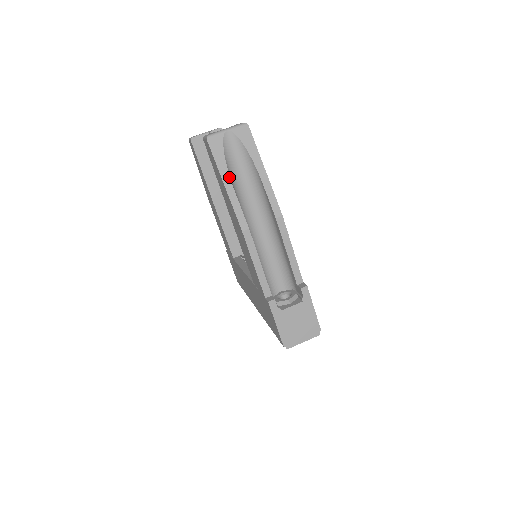
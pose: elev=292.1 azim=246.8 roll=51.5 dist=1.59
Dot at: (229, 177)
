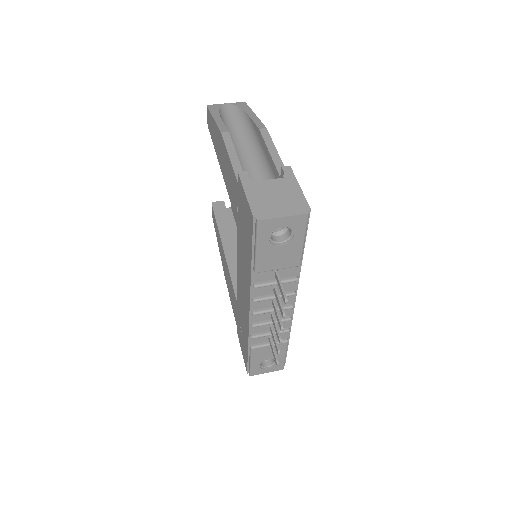
Dot at: (219, 115)
